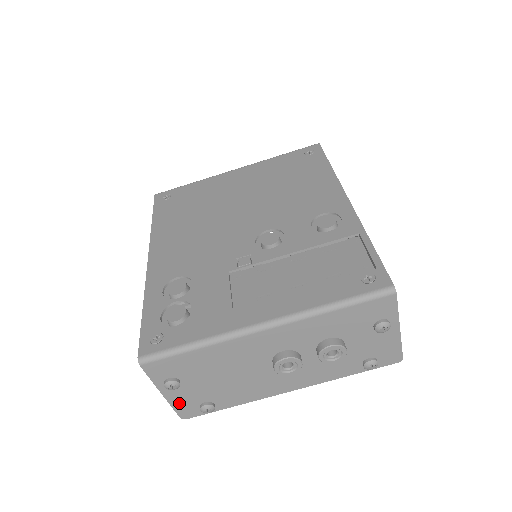
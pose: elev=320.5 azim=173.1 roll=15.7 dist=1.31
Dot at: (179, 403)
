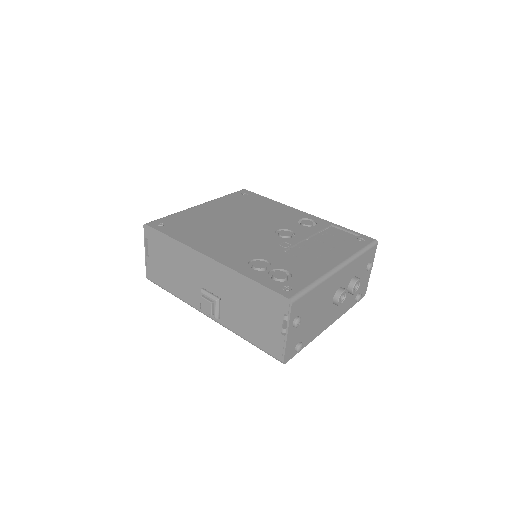
Dot at: (289, 345)
